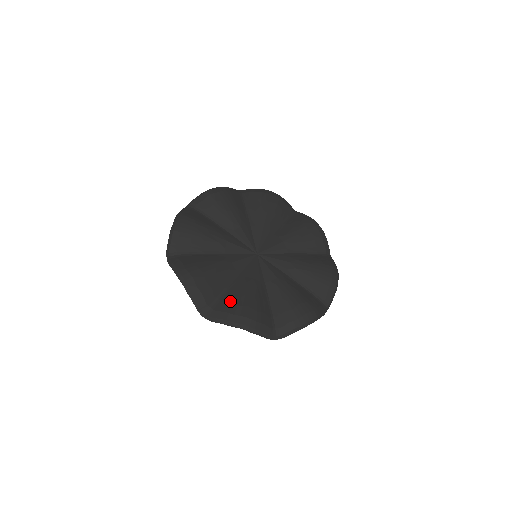
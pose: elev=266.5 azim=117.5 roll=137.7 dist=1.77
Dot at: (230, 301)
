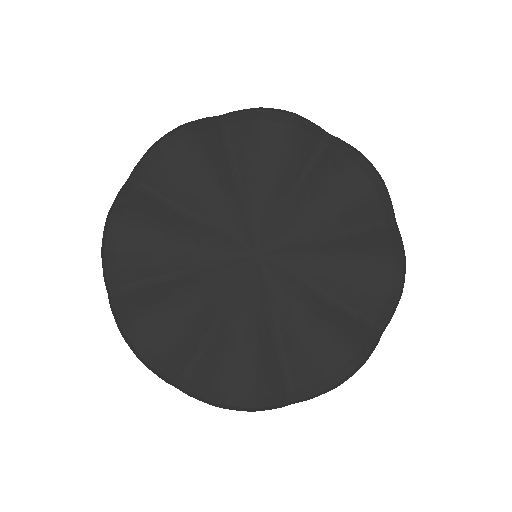
Dot at: (303, 364)
